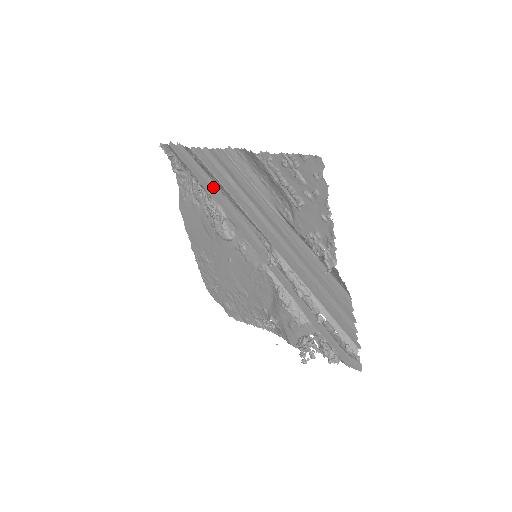
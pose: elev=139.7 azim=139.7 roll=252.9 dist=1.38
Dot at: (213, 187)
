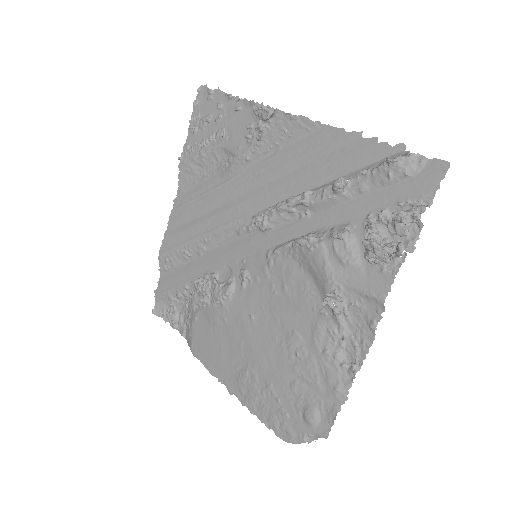
Dot at: (193, 266)
